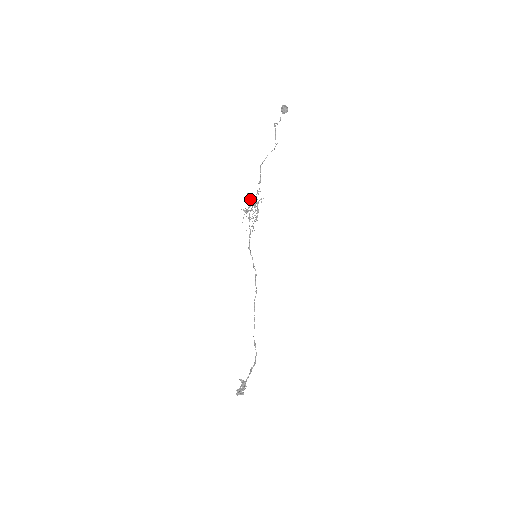
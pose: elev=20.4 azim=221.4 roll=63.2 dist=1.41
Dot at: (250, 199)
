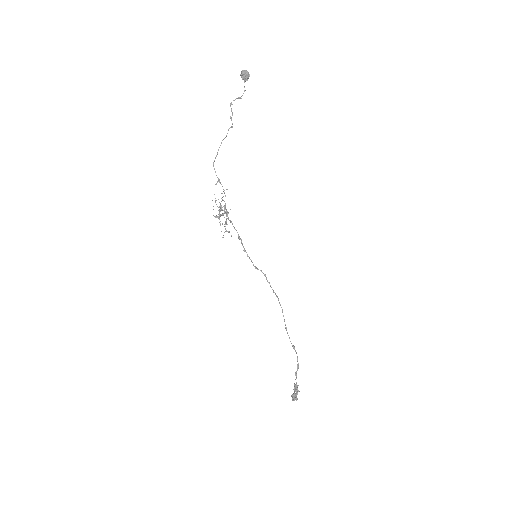
Dot at: occluded
